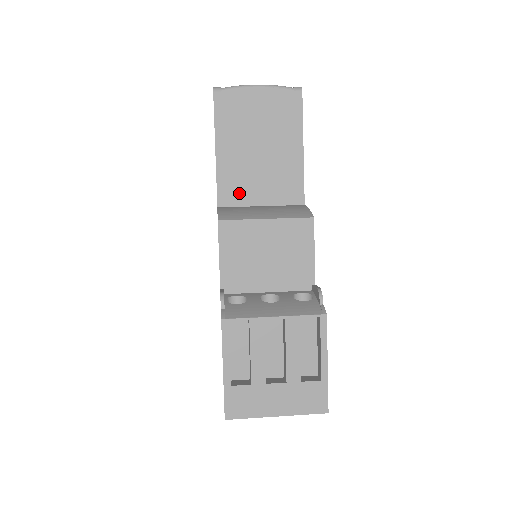
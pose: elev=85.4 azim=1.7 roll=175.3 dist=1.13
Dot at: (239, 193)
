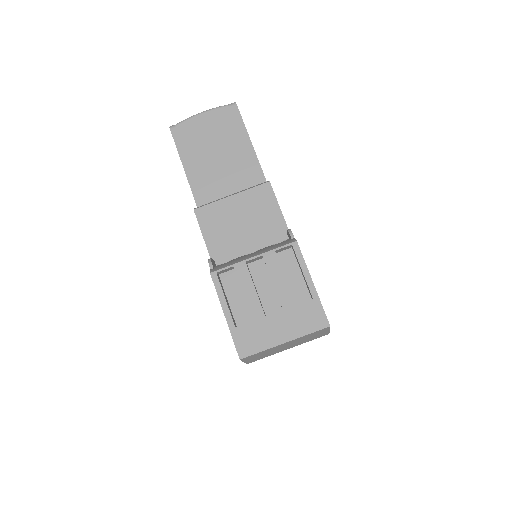
Dot at: (212, 194)
